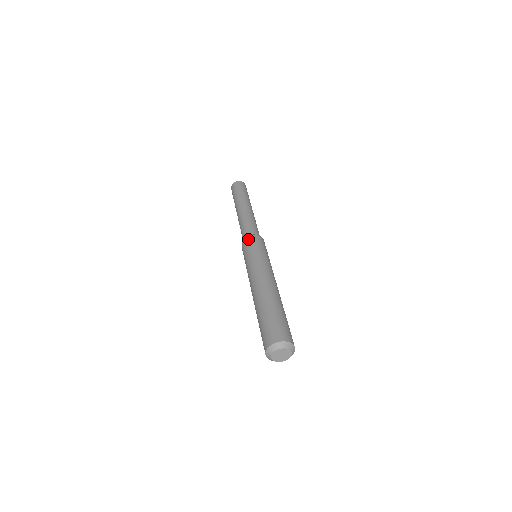
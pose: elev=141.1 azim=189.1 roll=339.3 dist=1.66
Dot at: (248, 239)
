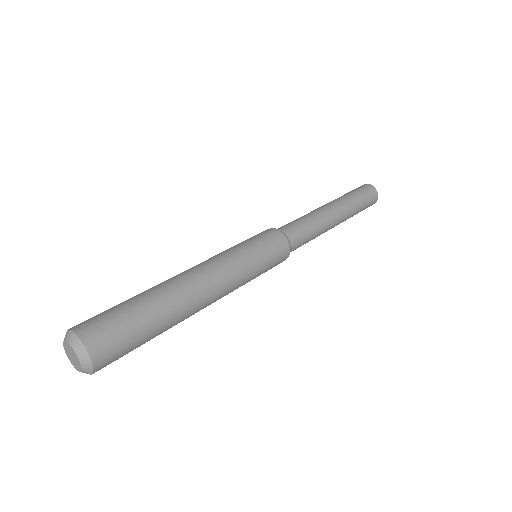
Dot at: (269, 230)
